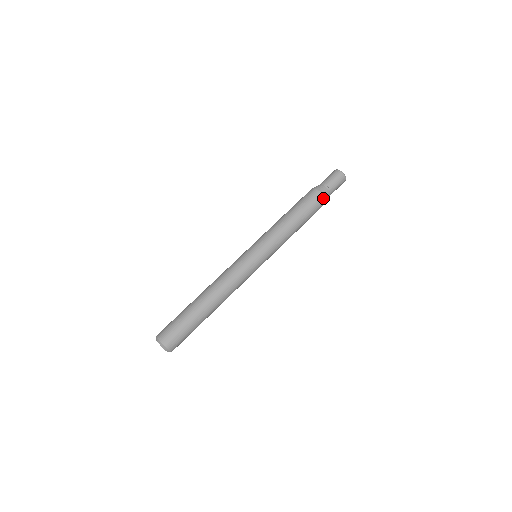
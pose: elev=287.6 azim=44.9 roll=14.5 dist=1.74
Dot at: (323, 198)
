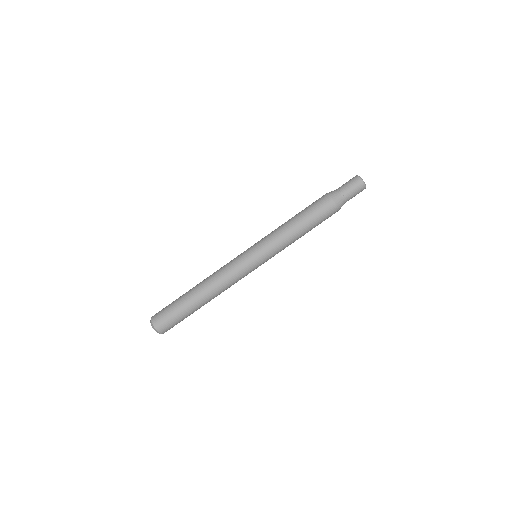
Dot at: occluded
